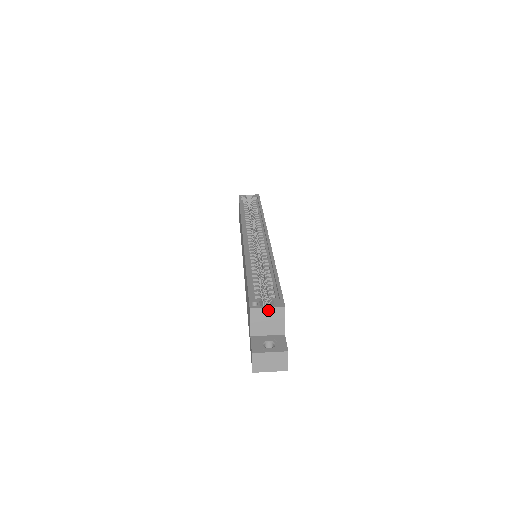
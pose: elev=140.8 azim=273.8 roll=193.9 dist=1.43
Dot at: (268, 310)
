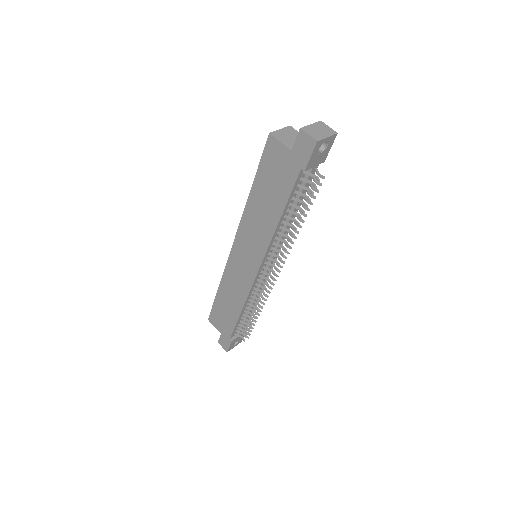
Dot at: (282, 131)
